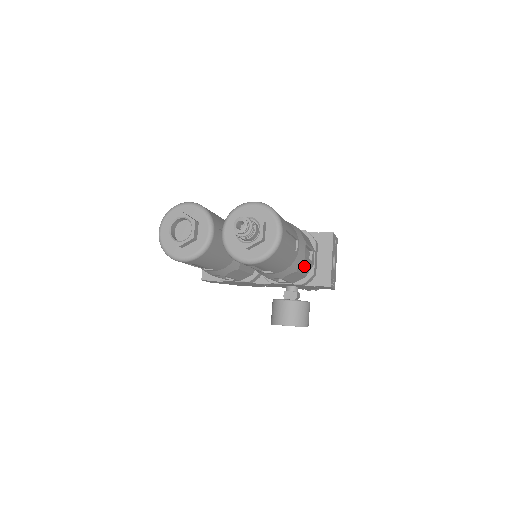
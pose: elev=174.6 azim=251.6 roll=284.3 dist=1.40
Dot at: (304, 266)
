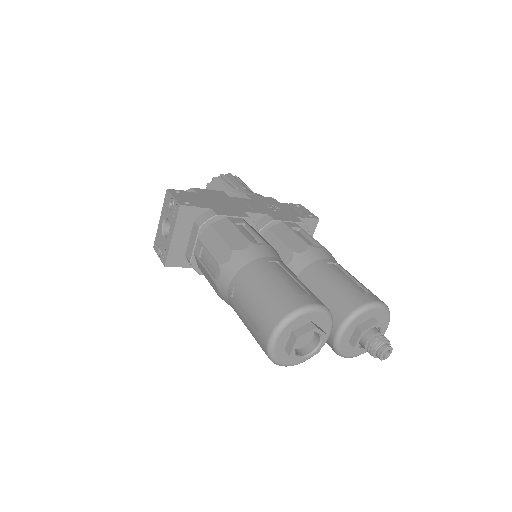
Dot at: occluded
